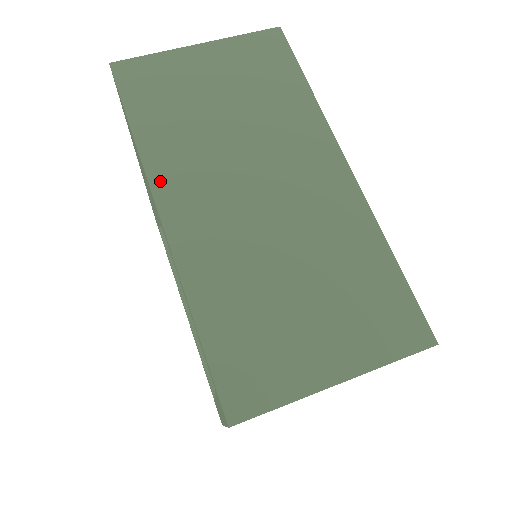
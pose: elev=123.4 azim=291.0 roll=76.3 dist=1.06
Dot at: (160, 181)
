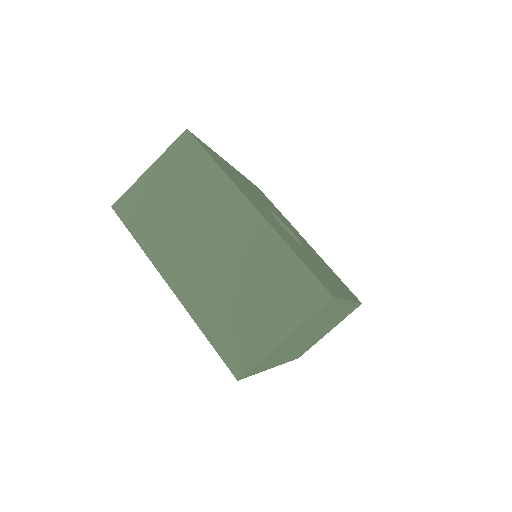
Dot at: (272, 366)
